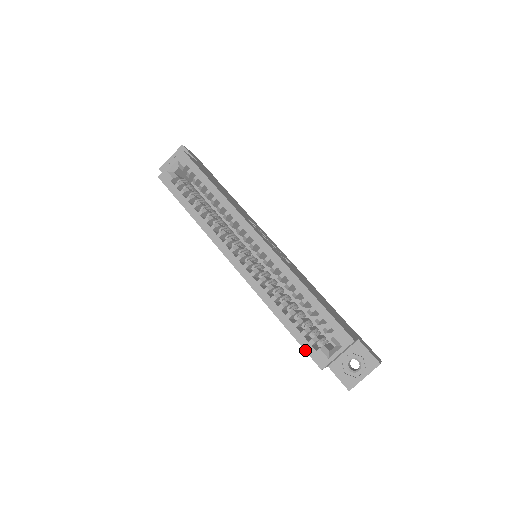
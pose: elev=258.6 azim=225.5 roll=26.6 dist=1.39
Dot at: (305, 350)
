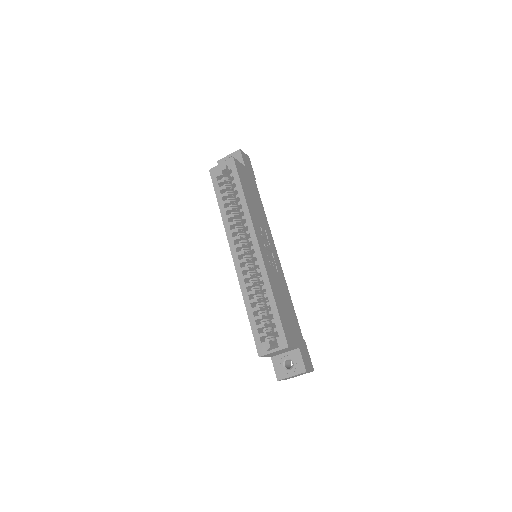
Dot at: (254, 339)
